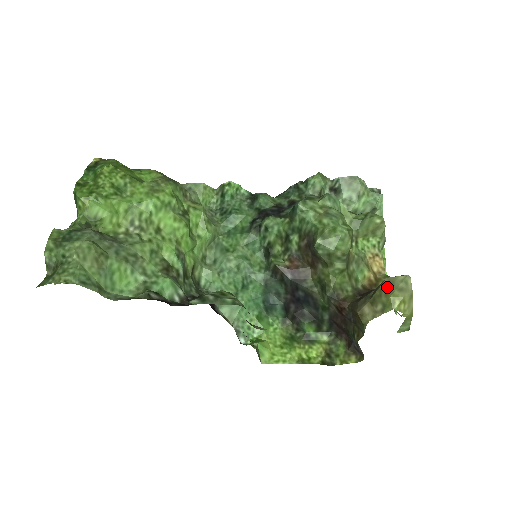
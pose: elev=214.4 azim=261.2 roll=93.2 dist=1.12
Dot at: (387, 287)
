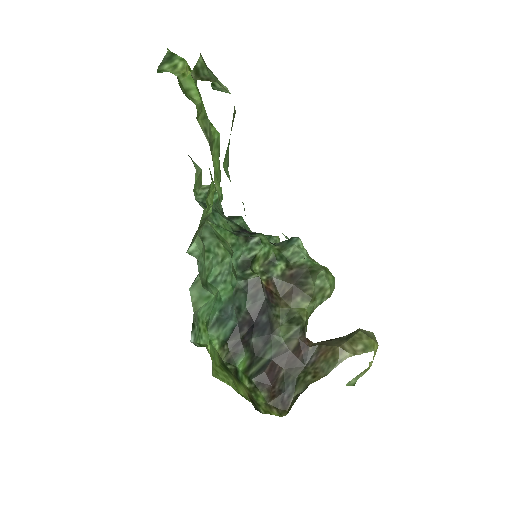
Dot at: (366, 333)
